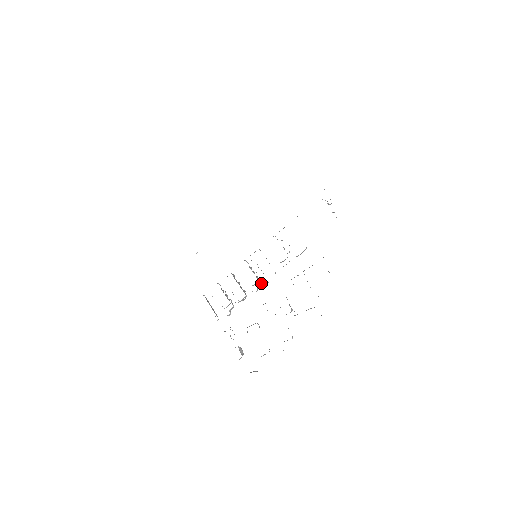
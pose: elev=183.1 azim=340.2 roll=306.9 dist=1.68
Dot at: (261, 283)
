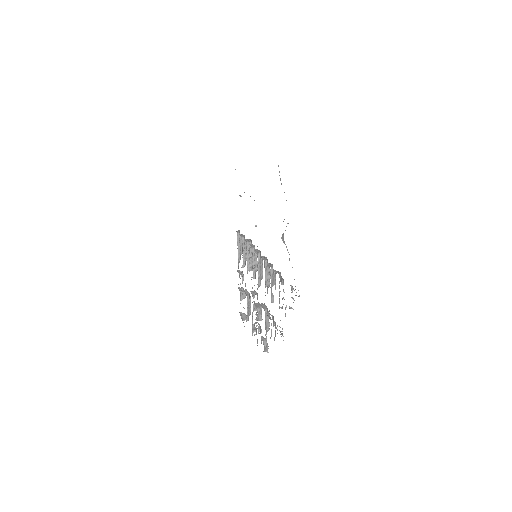
Dot at: (254, 278)
